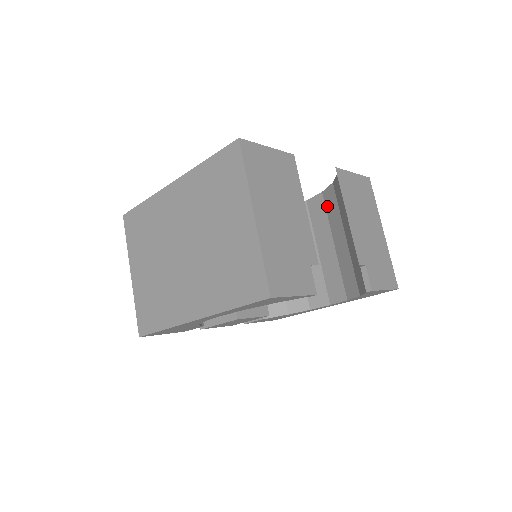
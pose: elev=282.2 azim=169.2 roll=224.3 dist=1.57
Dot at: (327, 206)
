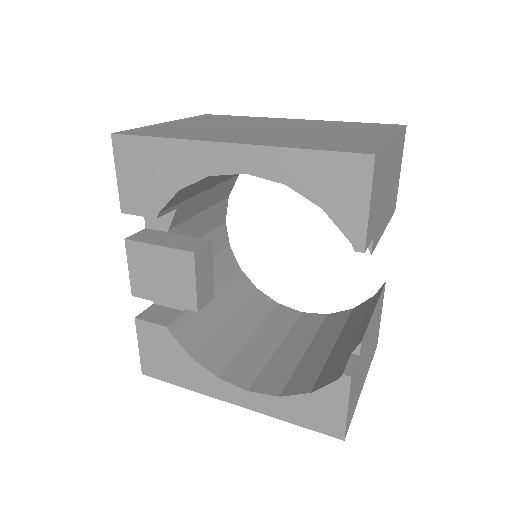
Dot at: (326, 323)
